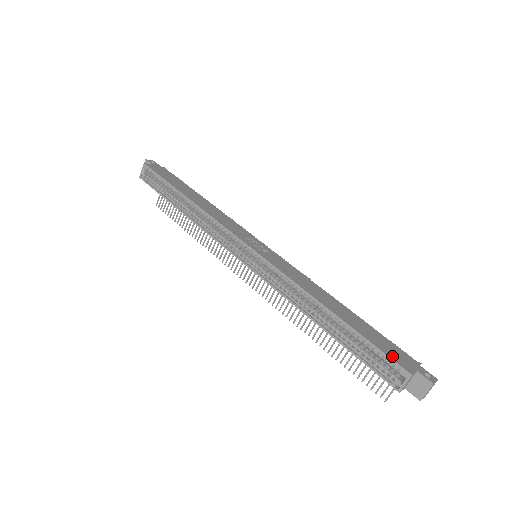
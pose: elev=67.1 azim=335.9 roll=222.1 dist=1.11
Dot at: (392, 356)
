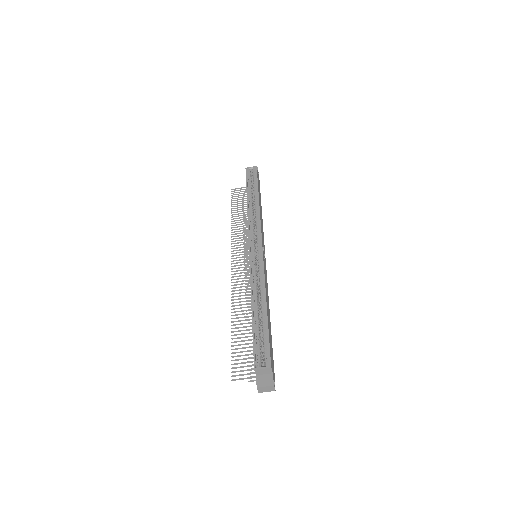
Dot at: occluded
